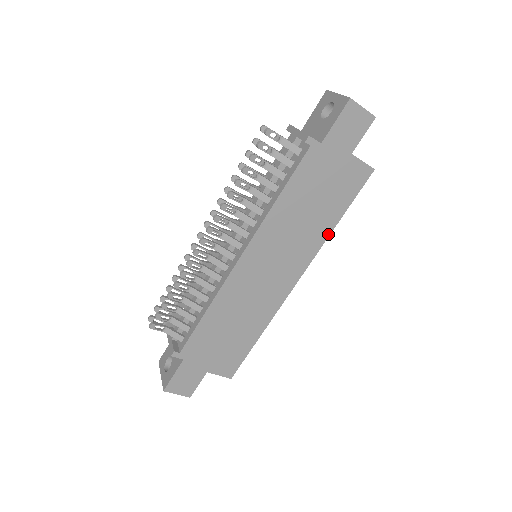
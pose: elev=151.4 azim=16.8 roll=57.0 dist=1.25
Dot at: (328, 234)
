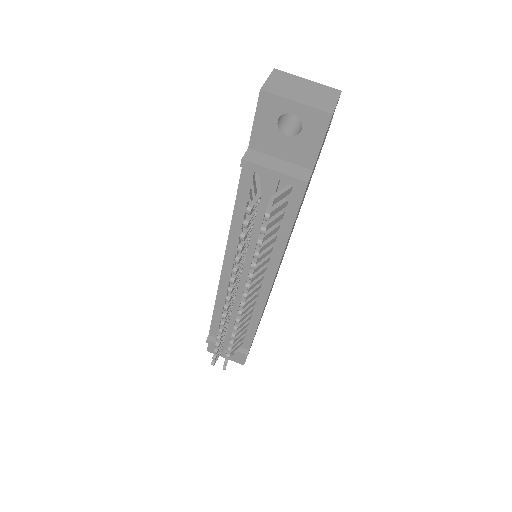
Dot at: occluded
